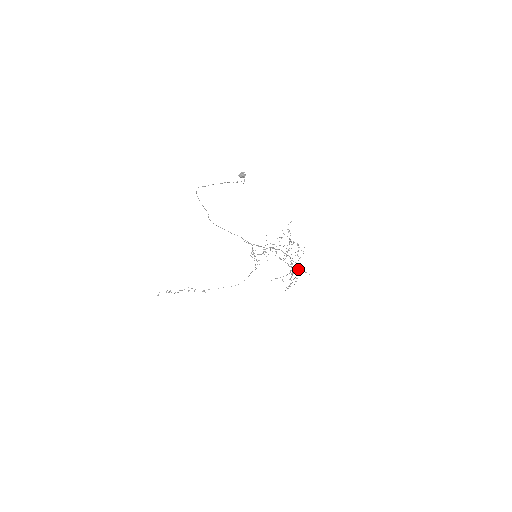
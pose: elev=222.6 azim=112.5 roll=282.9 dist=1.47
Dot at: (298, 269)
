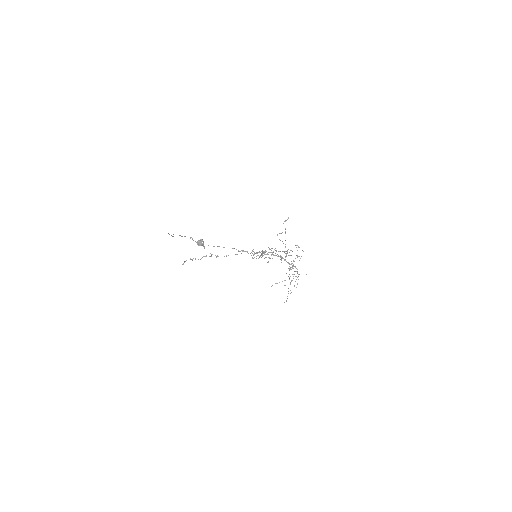
Dot at: (298, 274)
